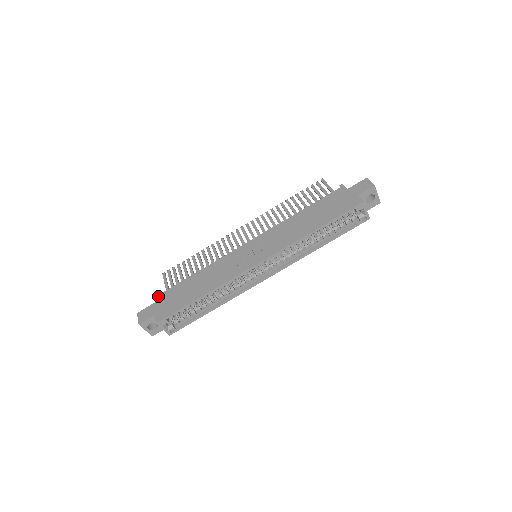
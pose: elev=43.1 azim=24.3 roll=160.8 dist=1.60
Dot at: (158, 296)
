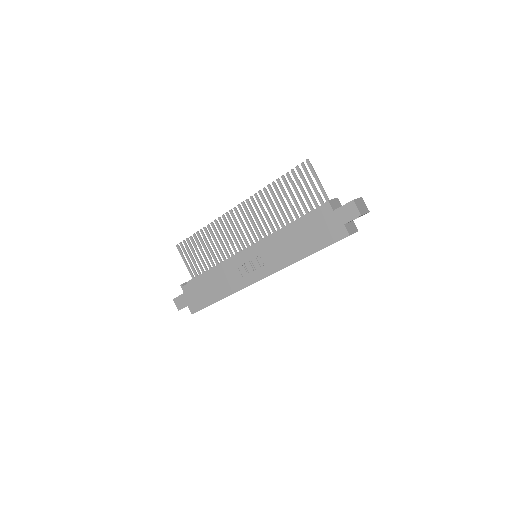
Dot at: (184, 288)
